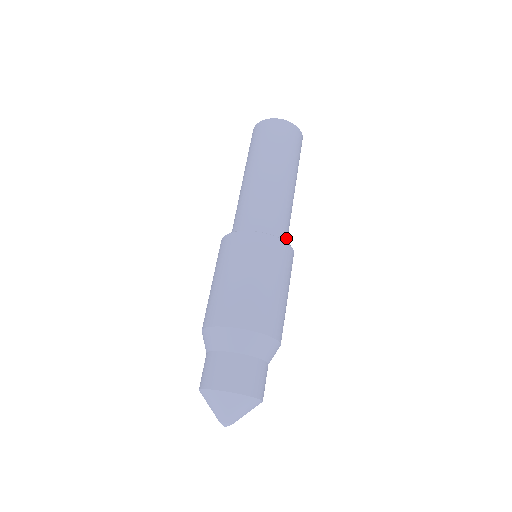
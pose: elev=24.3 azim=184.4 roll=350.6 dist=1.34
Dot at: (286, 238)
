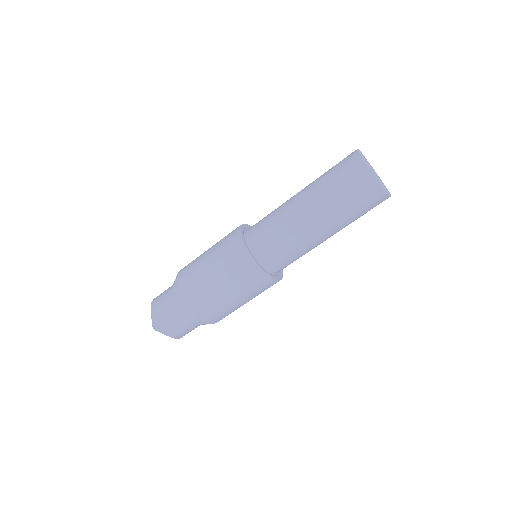
Dot at: occluded
